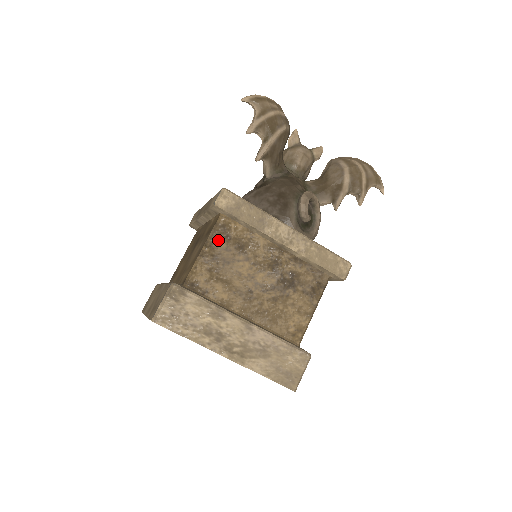
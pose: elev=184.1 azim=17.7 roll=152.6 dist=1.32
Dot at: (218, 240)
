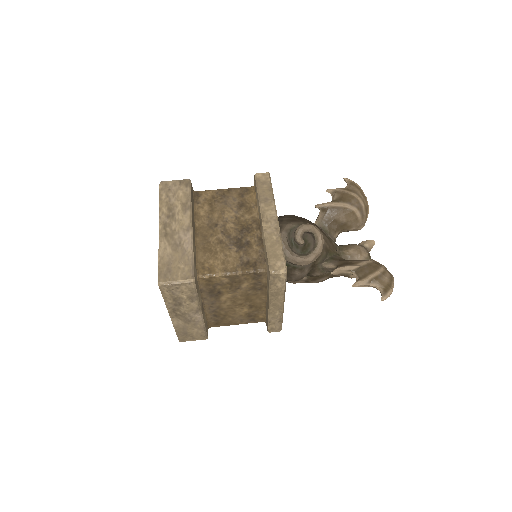
Dot at: (236, 192)
